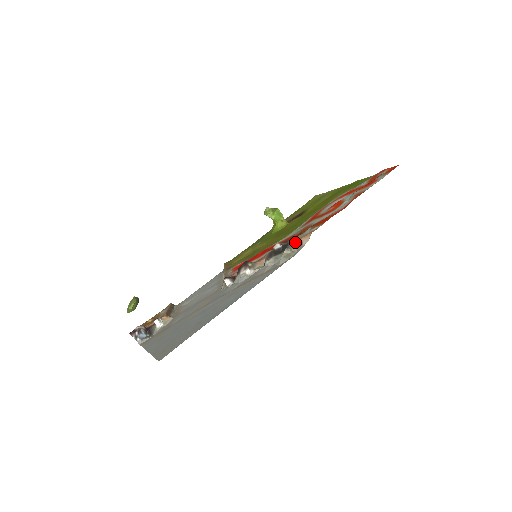
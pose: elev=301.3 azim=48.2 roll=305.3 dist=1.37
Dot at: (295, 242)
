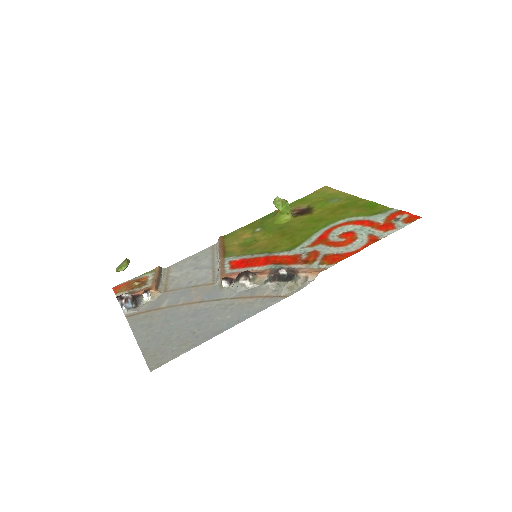
Dot at: (301, 273)
